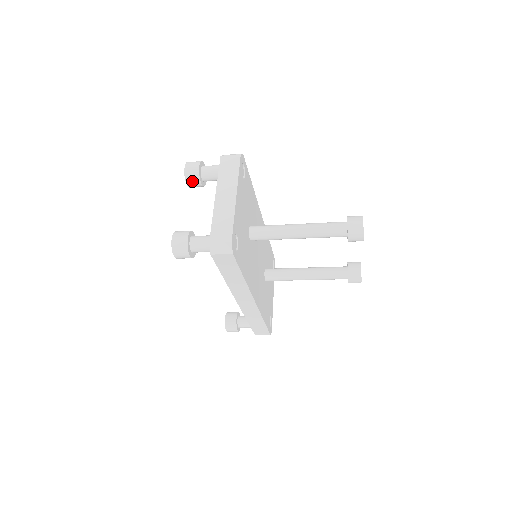
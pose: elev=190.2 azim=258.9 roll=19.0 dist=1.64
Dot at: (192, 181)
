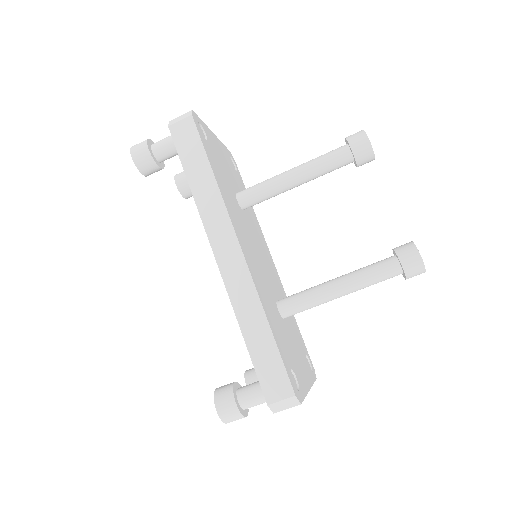
Dot at: (181, 177)
